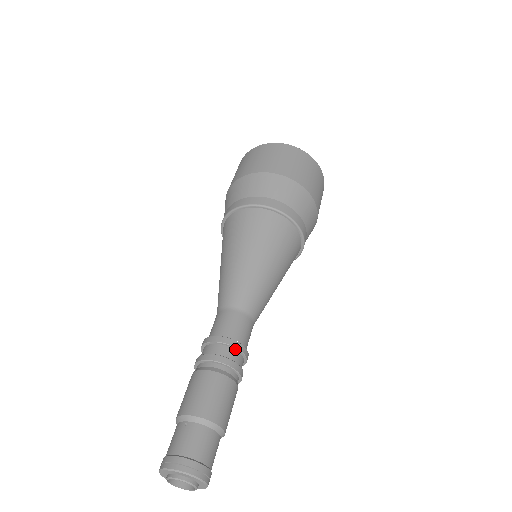
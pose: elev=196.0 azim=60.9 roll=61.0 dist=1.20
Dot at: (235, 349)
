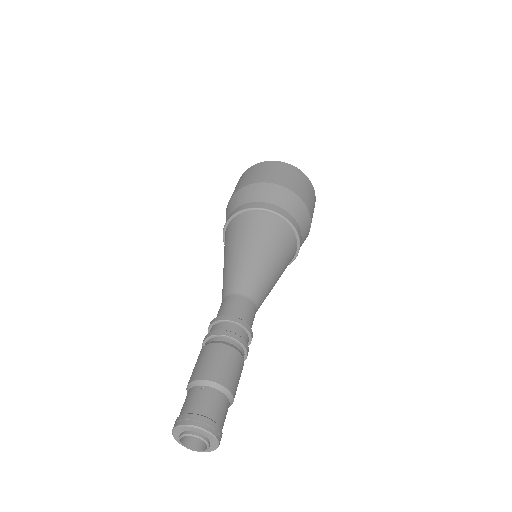
Dot at: (245, 330)
